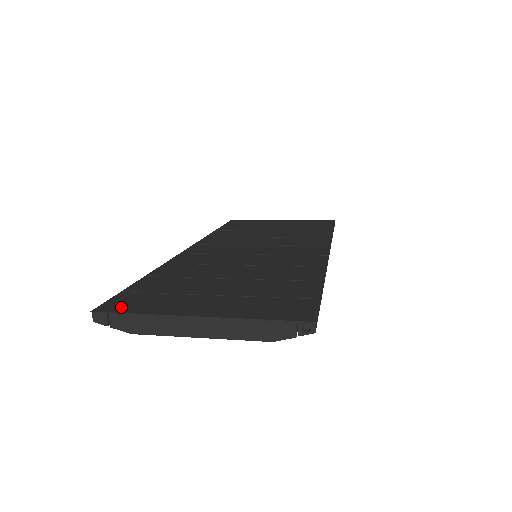
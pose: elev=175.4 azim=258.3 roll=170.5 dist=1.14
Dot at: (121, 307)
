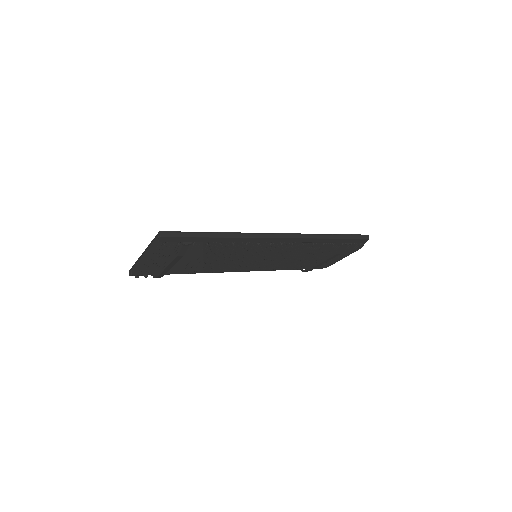
Dot at: occluded
